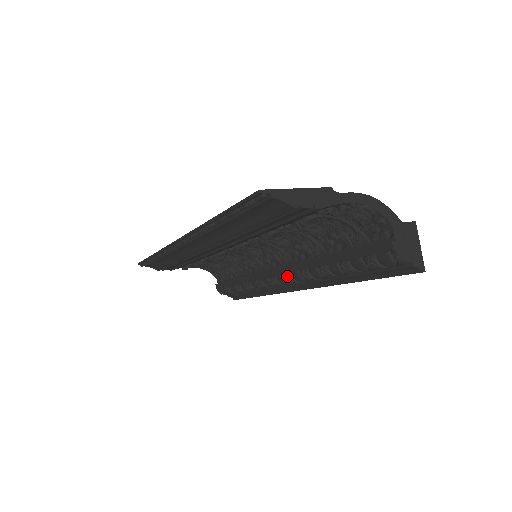
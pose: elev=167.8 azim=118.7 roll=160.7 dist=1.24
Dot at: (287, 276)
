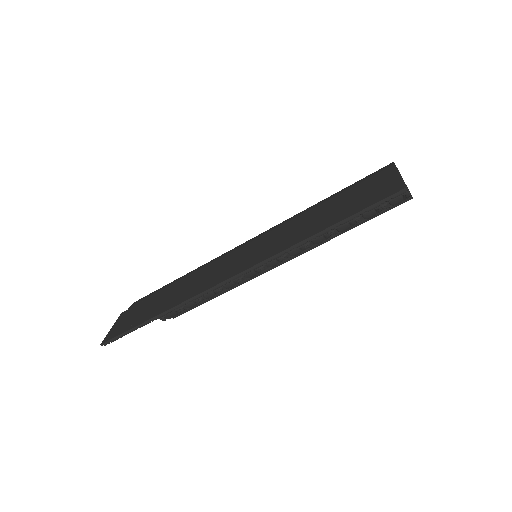
Dot at: (283, 257)
